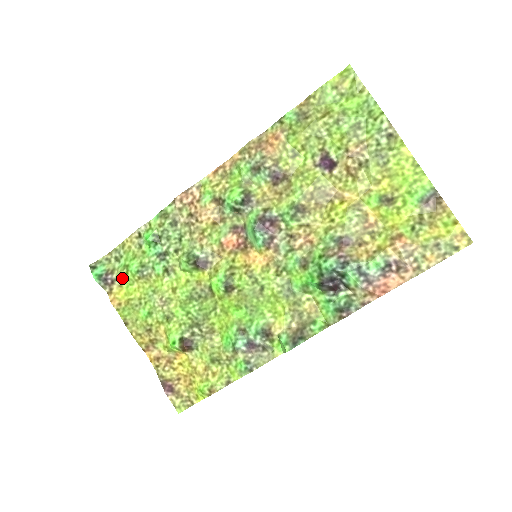
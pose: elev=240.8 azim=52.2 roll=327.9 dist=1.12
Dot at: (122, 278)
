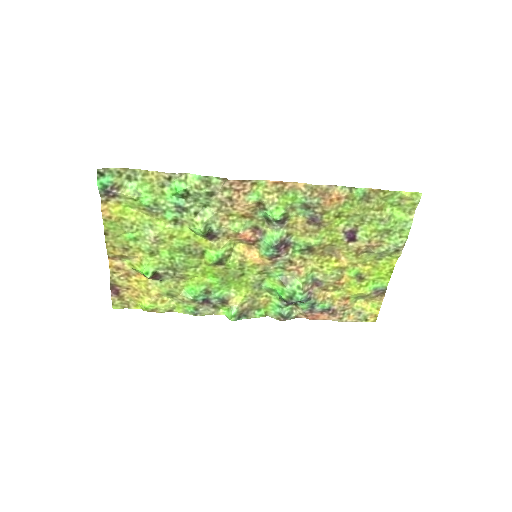
Dot at: (126, 198)
